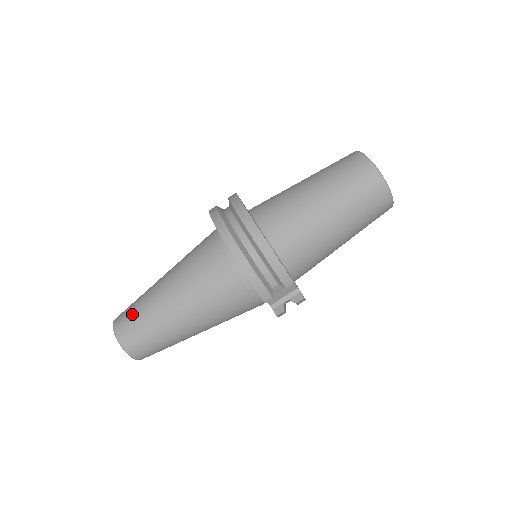
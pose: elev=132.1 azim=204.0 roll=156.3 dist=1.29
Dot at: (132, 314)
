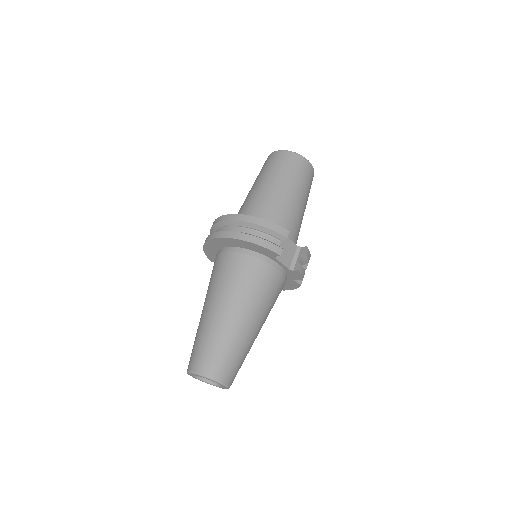
Dot at: (197, 348)
